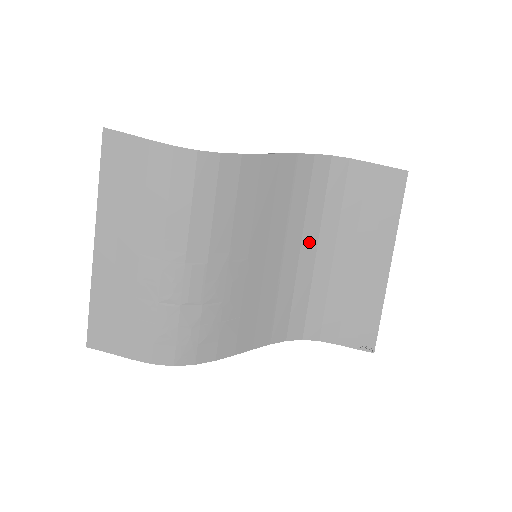
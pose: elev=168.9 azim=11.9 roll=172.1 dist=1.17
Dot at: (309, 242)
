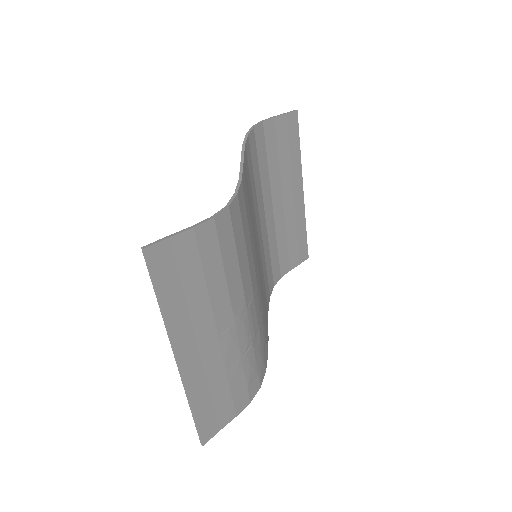
Dot at: (261, 213)
